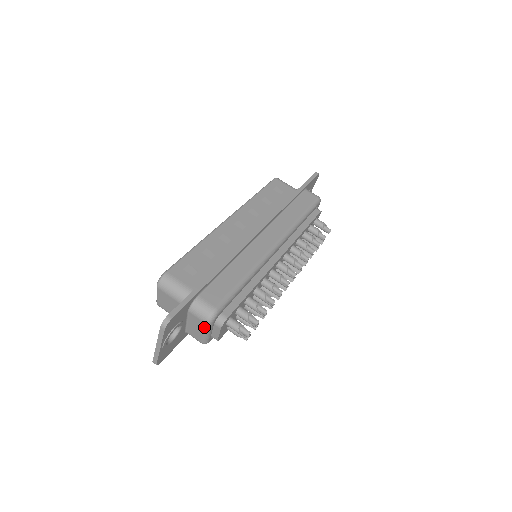
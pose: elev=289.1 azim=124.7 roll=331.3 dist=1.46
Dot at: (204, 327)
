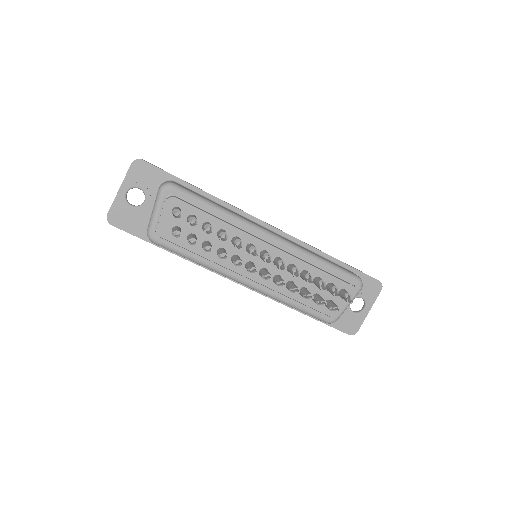
Dot at: (156, 198)
